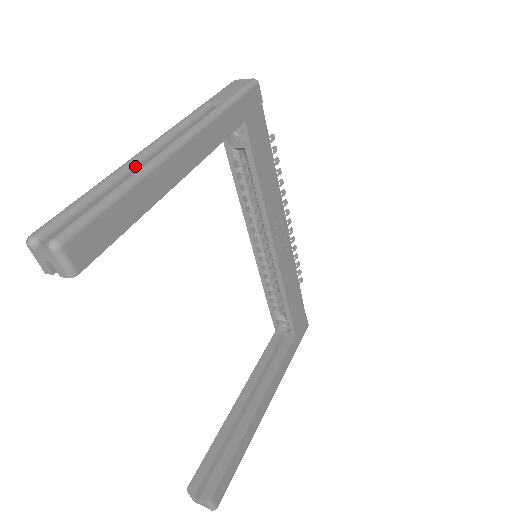
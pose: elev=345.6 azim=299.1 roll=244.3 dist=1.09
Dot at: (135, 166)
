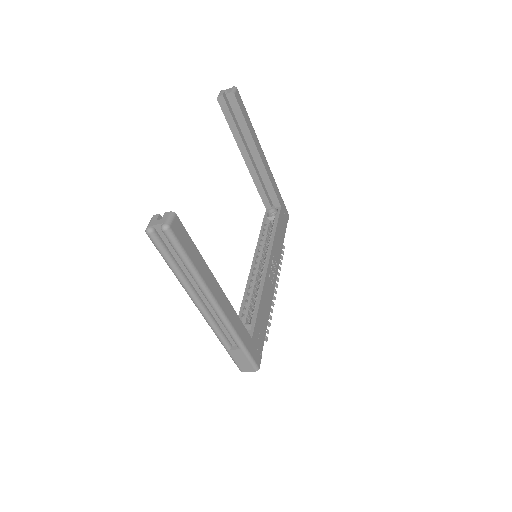
Dot at: occluded
